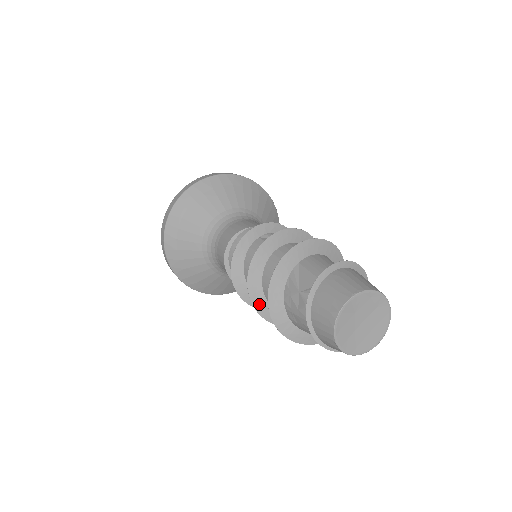
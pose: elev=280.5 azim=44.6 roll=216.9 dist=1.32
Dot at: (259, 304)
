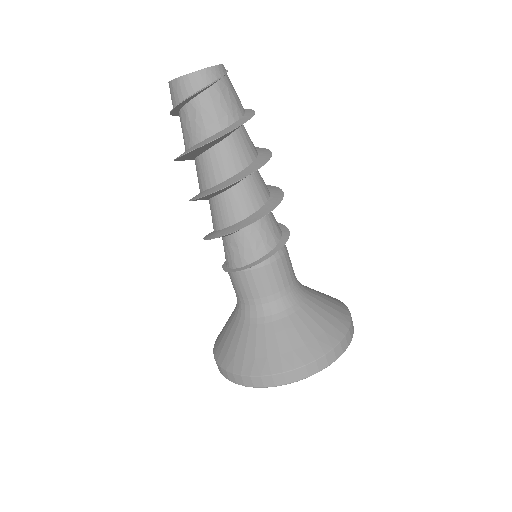
Dot at: (200, 196)
